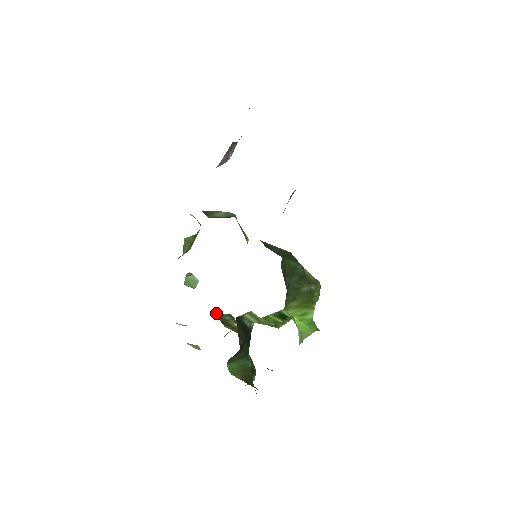
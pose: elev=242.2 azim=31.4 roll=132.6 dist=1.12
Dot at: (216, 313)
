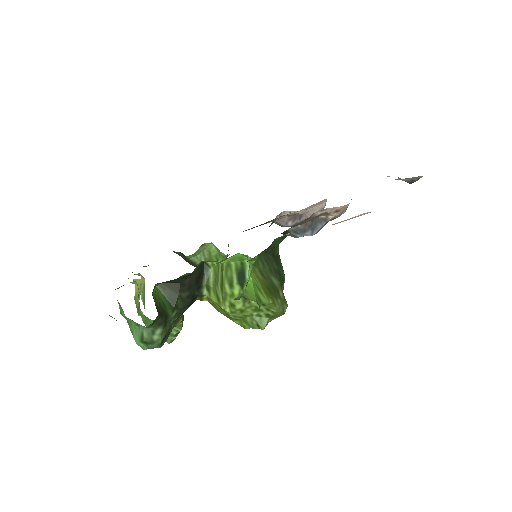
Dot at: occluded
